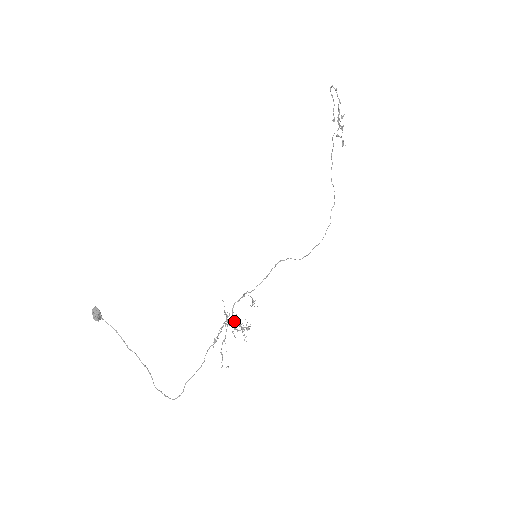
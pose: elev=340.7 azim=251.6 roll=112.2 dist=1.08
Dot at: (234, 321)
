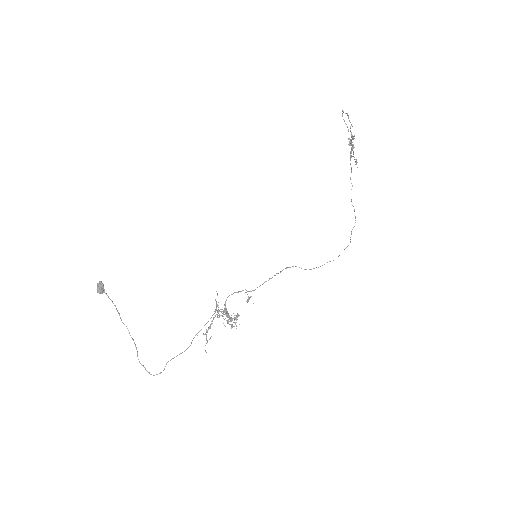
Dot at: (224, 311)
